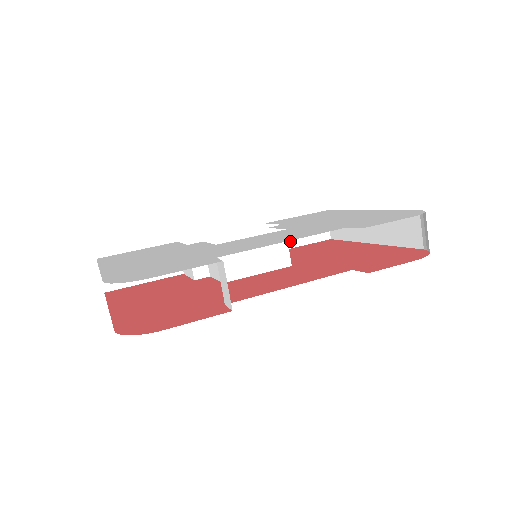
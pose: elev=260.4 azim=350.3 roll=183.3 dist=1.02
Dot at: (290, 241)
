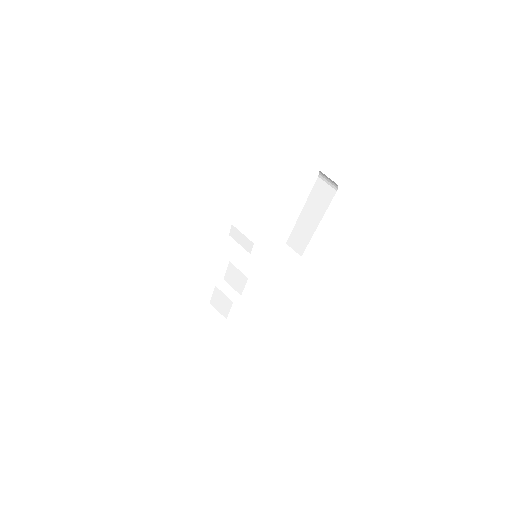
Dot at: (278, 270)
